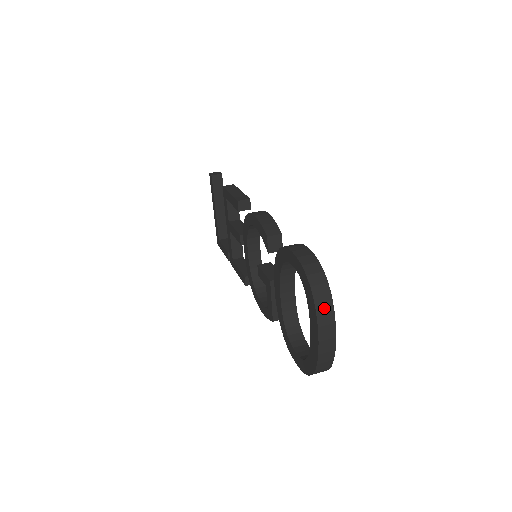
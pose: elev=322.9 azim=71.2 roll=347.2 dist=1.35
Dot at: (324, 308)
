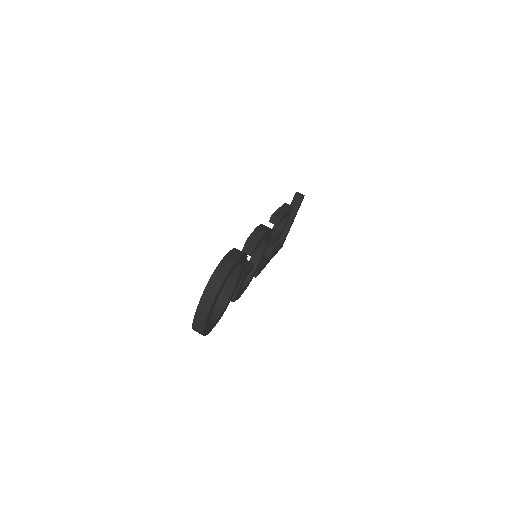
Dot at: (211, 291)
